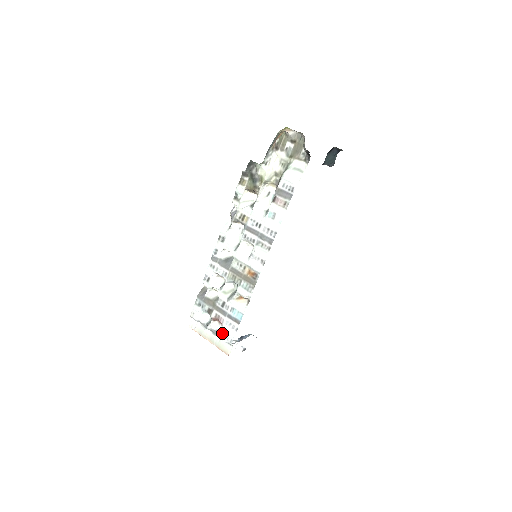
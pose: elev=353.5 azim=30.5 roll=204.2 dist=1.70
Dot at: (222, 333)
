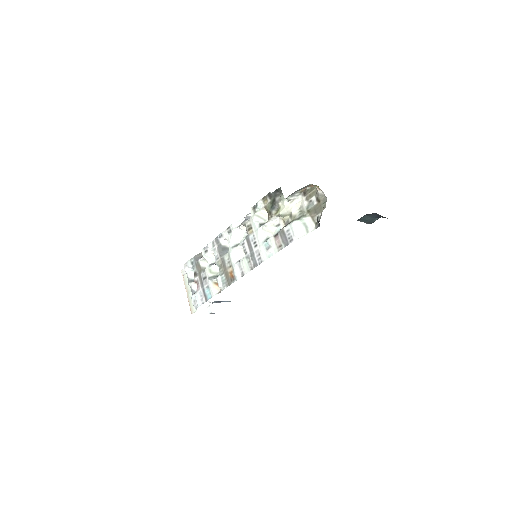
Dot at: (194, 296)
